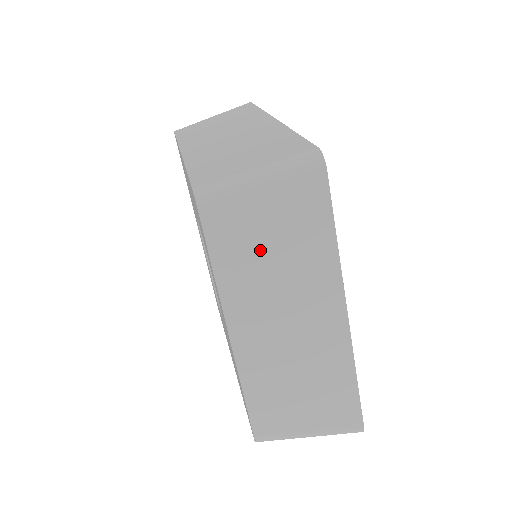
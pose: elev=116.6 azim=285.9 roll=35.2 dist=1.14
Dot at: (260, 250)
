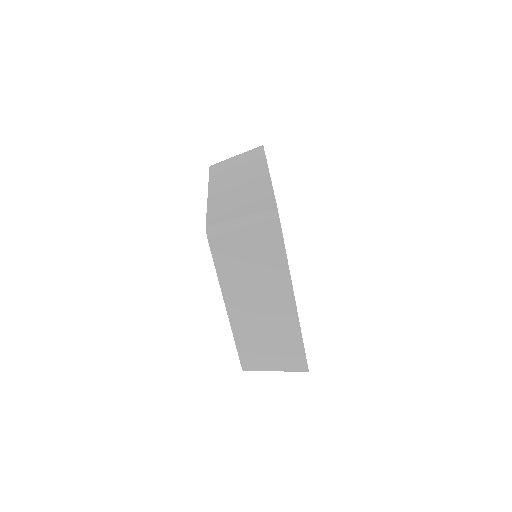
Dot at: (243, 263)
